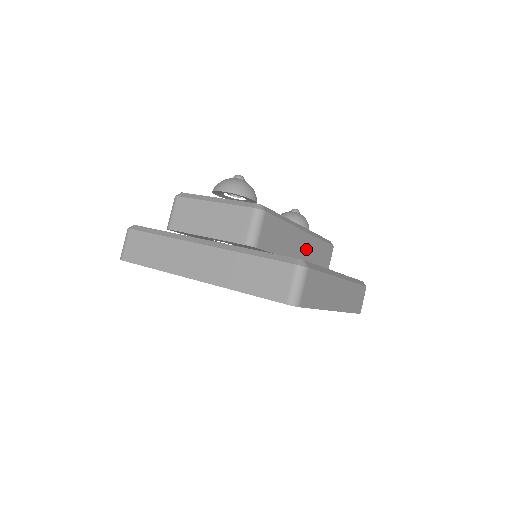
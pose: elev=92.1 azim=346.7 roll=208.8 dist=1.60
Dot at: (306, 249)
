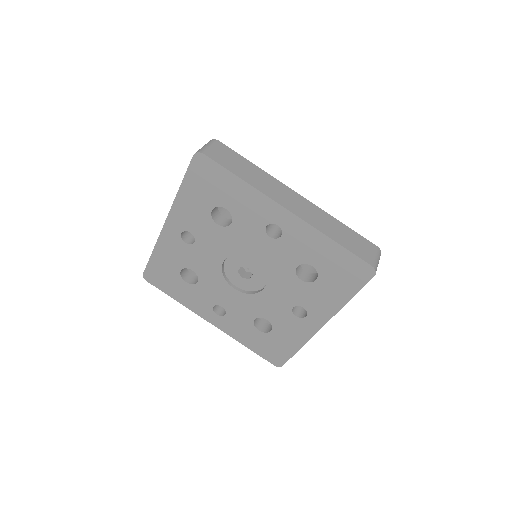
Dot at: occluded
